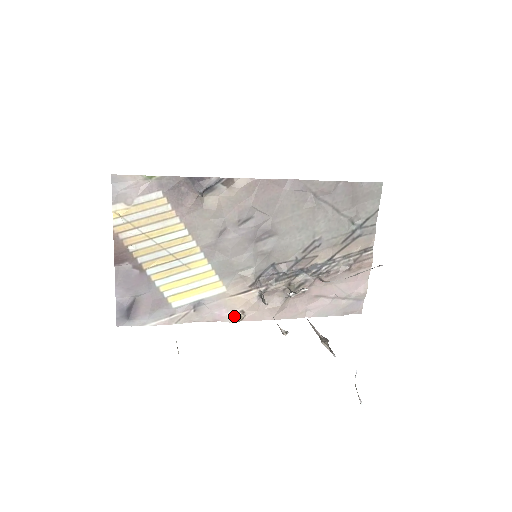
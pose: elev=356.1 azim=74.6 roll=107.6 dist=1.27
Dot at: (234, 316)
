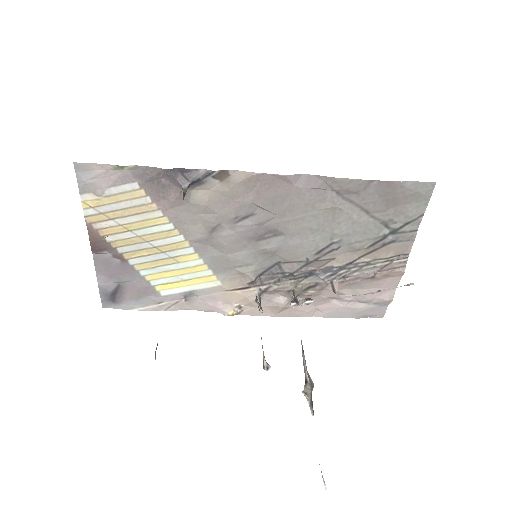
Dot at: (229, 310)
